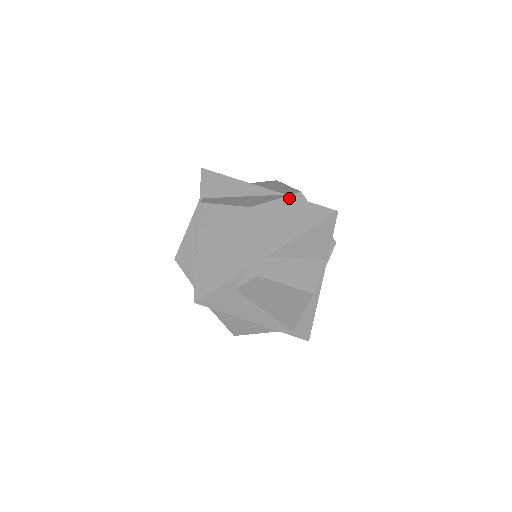
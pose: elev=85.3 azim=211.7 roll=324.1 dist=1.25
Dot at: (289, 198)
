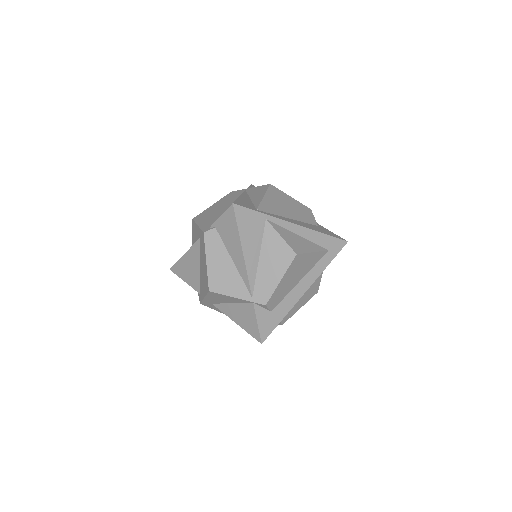
Dot at: (250, 302)
